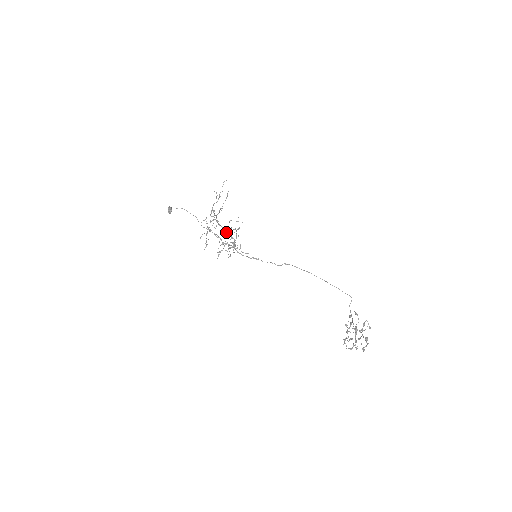
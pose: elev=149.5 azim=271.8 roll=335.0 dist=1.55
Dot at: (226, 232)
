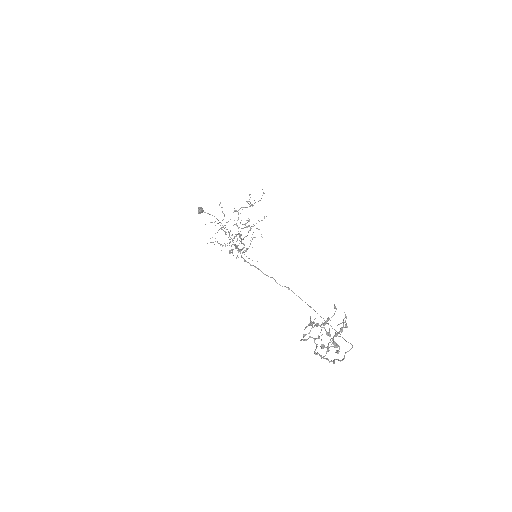
Dot at: (241, 240)
